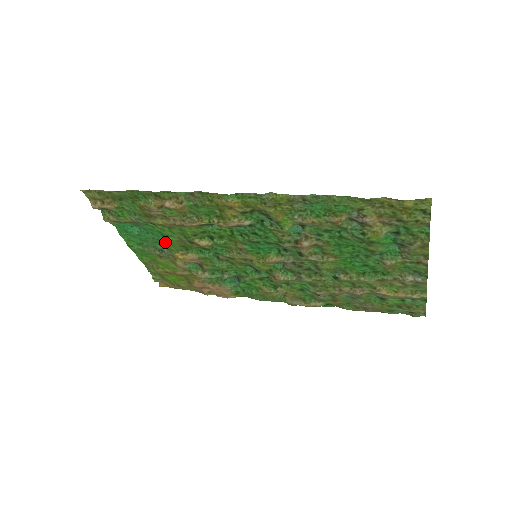
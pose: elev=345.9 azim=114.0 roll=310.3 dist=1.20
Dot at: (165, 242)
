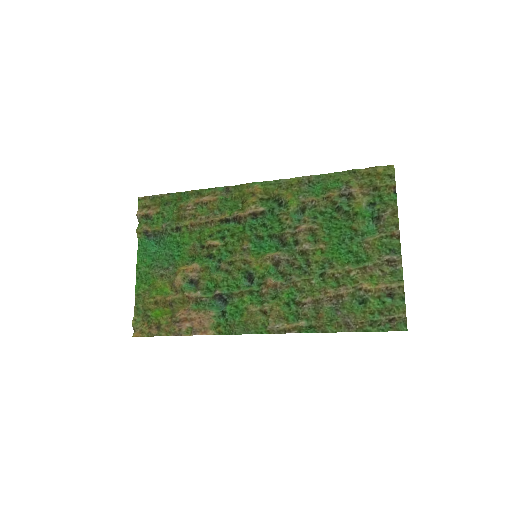
Dot at: (176, 256)
